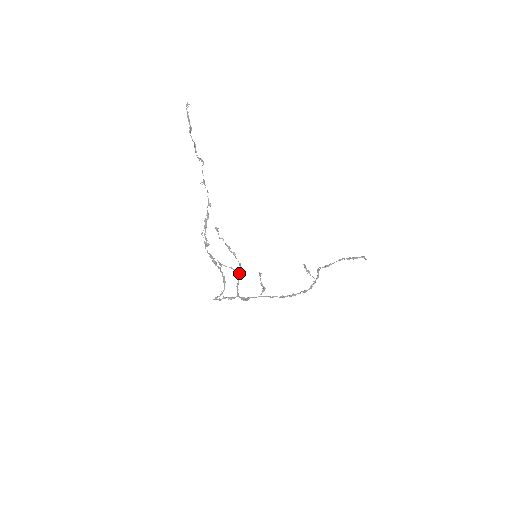
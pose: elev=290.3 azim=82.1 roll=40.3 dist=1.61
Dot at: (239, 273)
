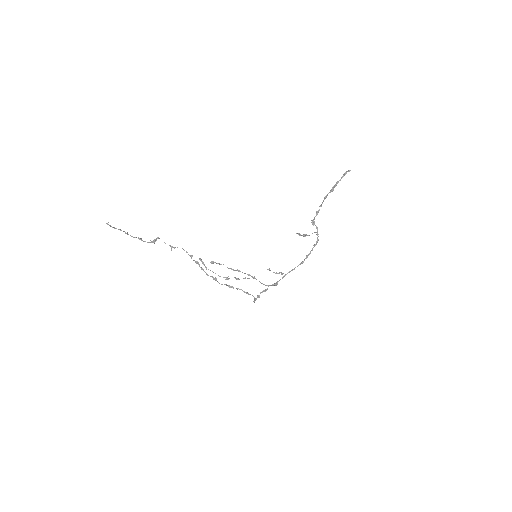
Dot at: occluded
